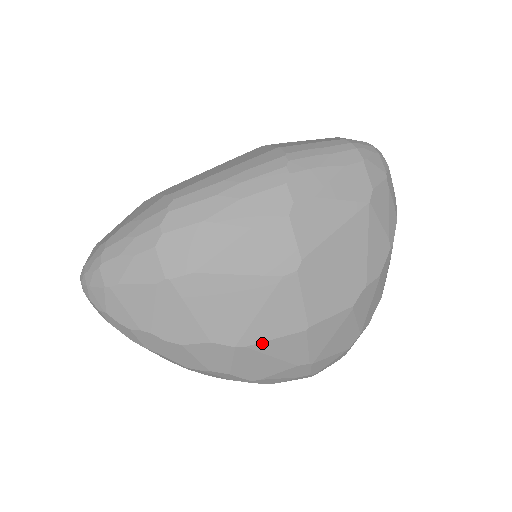
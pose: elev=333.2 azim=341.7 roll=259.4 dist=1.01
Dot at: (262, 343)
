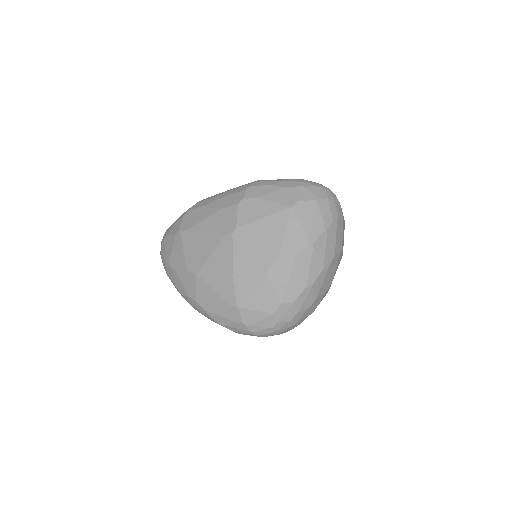
Dot at: (209, 277)
